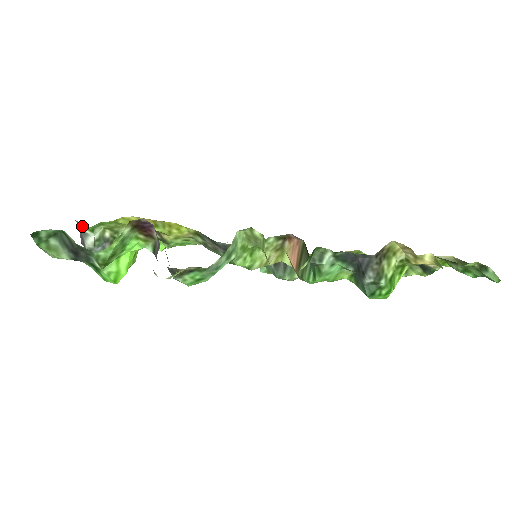
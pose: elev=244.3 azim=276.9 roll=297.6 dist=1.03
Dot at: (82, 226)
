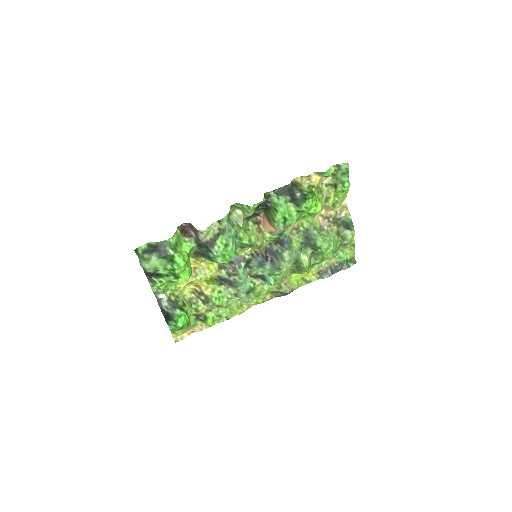
Dot at: (157, 294)
